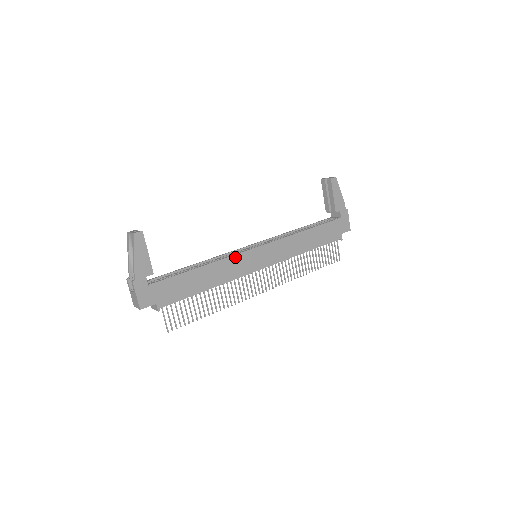
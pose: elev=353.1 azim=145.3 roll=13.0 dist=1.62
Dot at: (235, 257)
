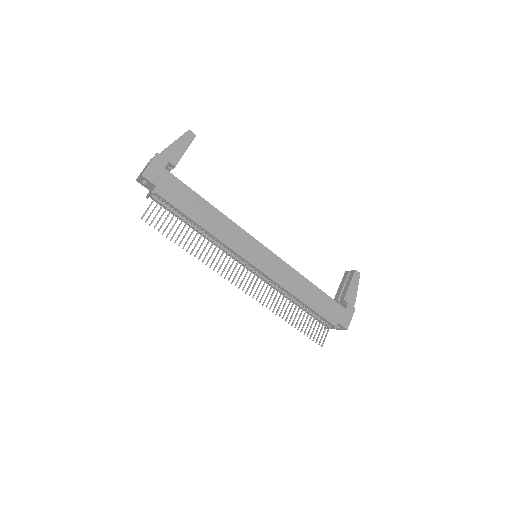
Dot at: (241, 231)
